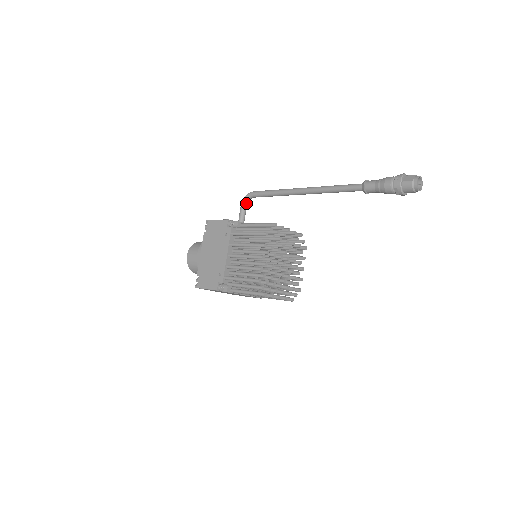
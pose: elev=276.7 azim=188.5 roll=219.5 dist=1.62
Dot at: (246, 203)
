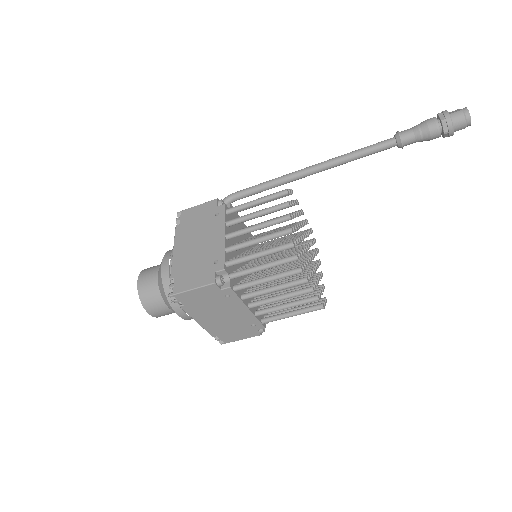
Dot at: occluded
